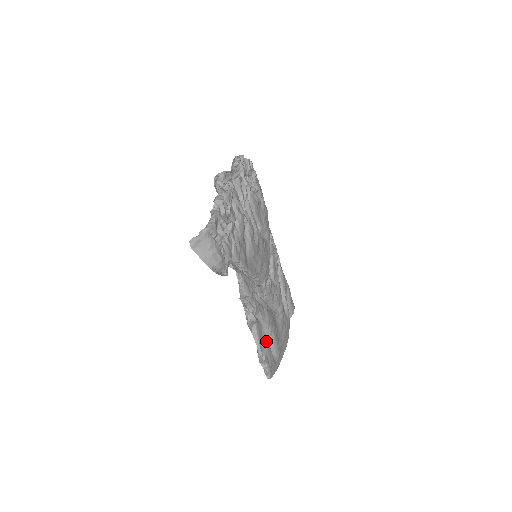
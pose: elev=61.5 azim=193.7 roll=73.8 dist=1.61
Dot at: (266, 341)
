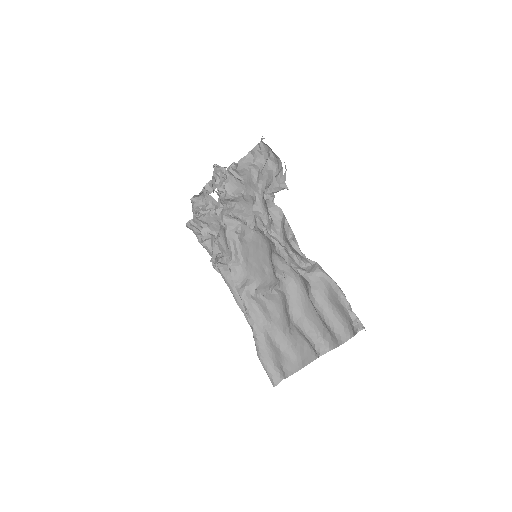
Dot at: (329, 301)
